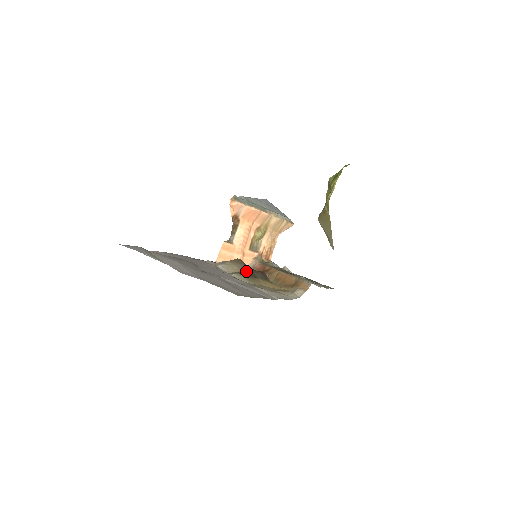
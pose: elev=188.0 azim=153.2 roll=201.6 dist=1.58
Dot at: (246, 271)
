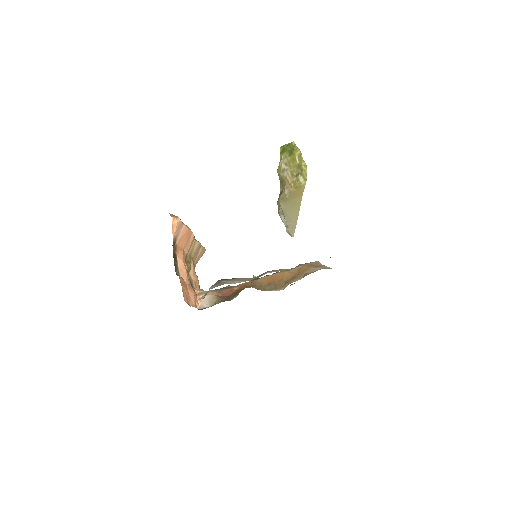
Dot at: occluded
